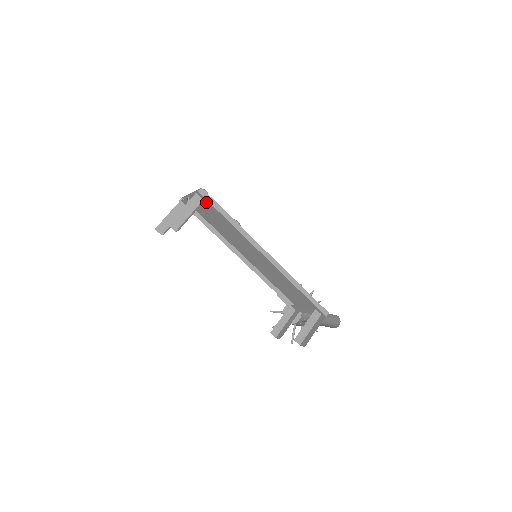
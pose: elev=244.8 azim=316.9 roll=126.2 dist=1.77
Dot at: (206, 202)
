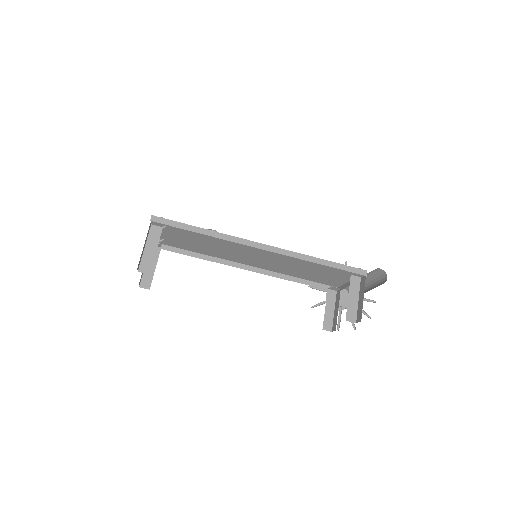
Dot at: (169, 229)
